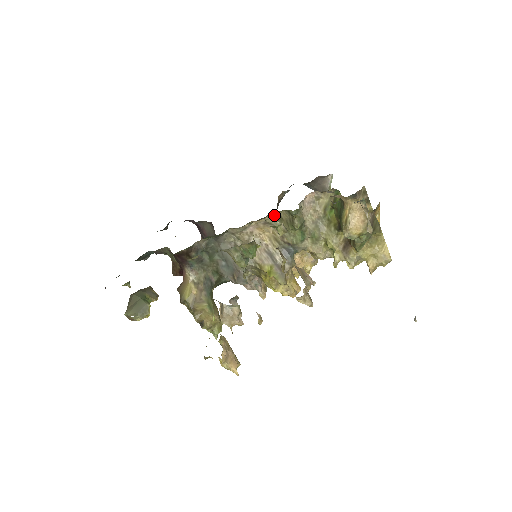
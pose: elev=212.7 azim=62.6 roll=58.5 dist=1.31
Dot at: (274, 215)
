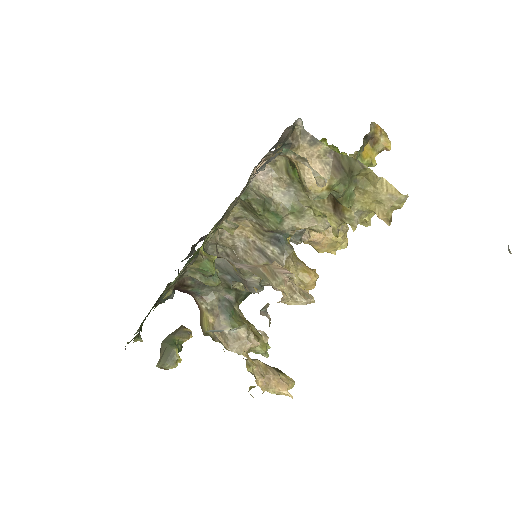
Dot at: (237, 207)
